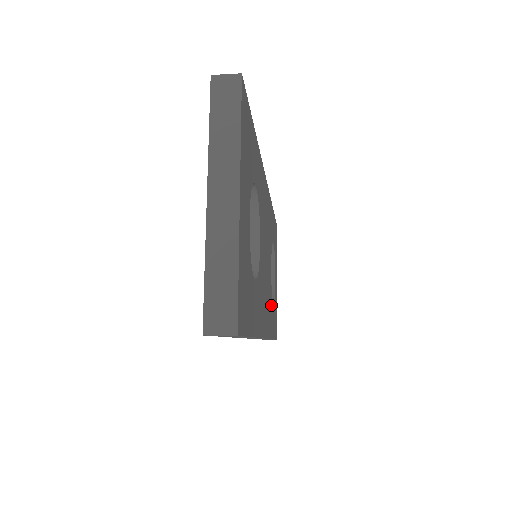
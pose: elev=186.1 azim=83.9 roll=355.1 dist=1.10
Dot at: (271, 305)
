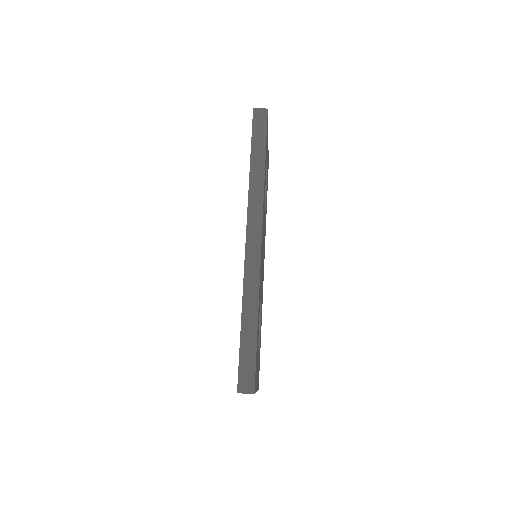
Dot at: occluded
